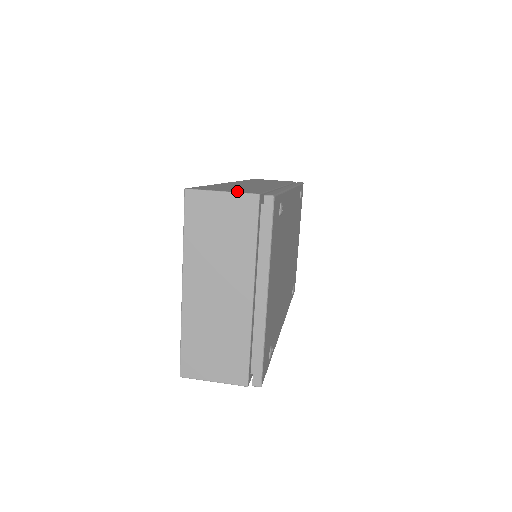
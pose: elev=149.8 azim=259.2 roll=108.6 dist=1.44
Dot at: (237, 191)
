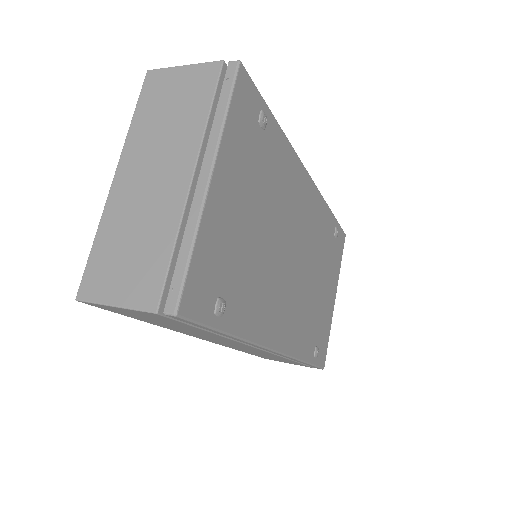
Dot at: occluded
